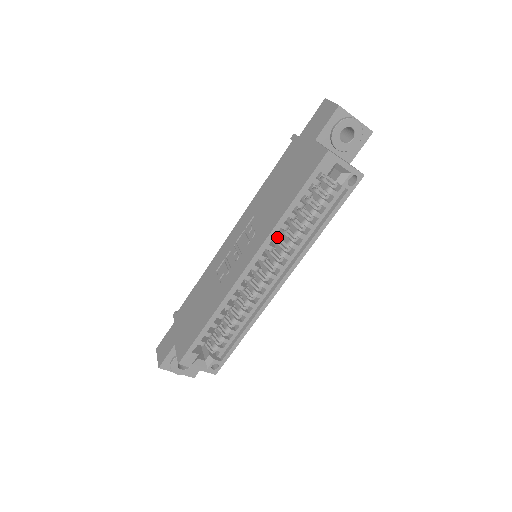
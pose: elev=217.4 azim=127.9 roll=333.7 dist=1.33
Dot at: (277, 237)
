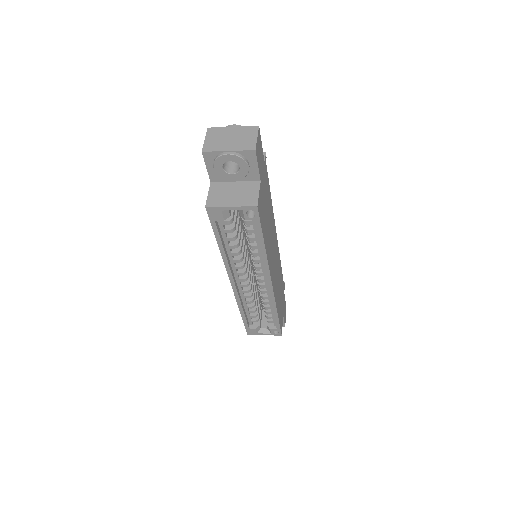
Dot at: (236, 261)
